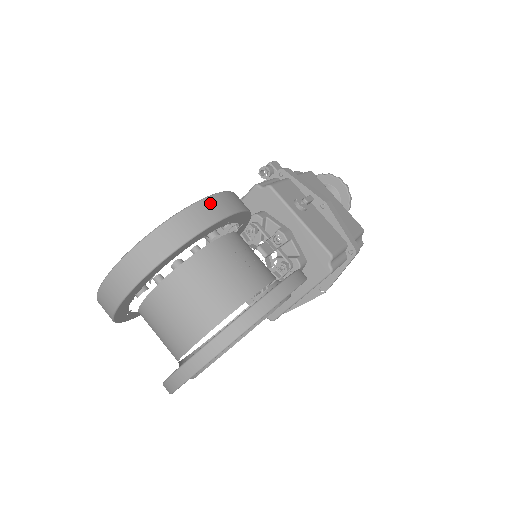
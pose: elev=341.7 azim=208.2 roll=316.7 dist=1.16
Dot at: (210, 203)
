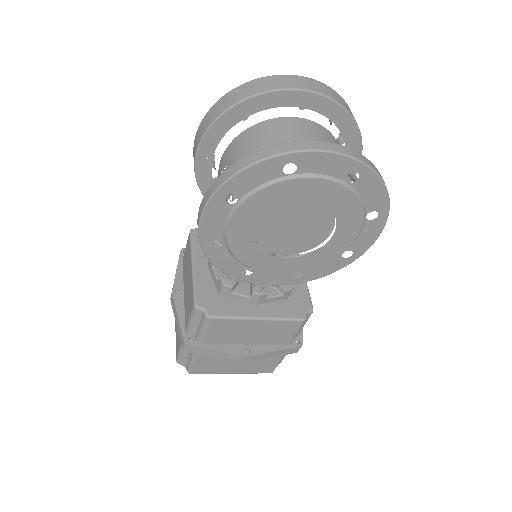
Dot at: occluded
